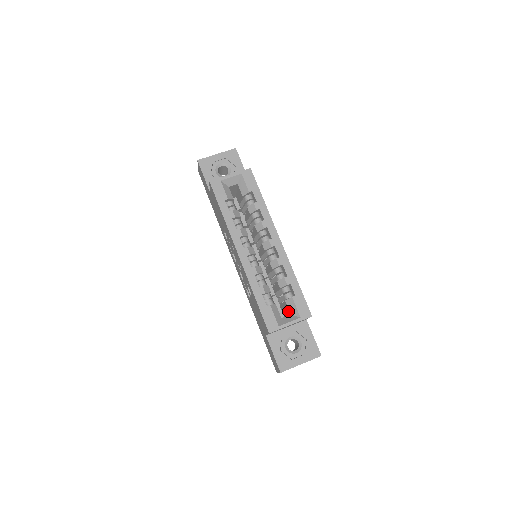
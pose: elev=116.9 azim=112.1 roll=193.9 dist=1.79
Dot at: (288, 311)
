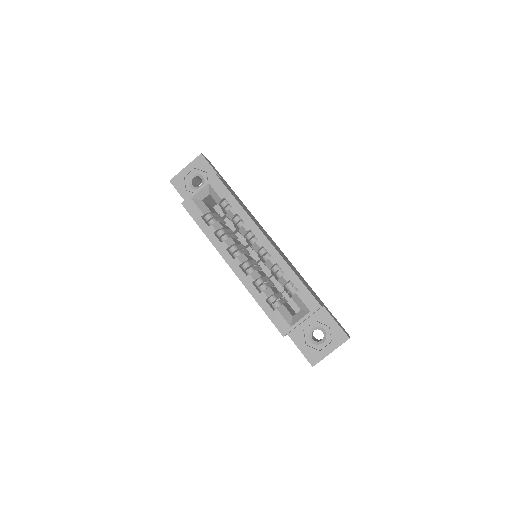
Dot at: (298, 306)
